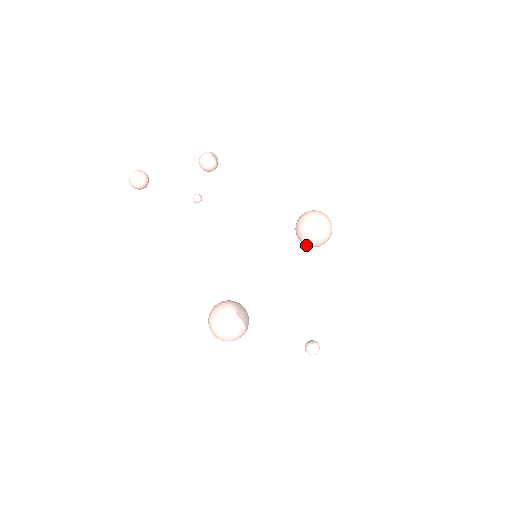
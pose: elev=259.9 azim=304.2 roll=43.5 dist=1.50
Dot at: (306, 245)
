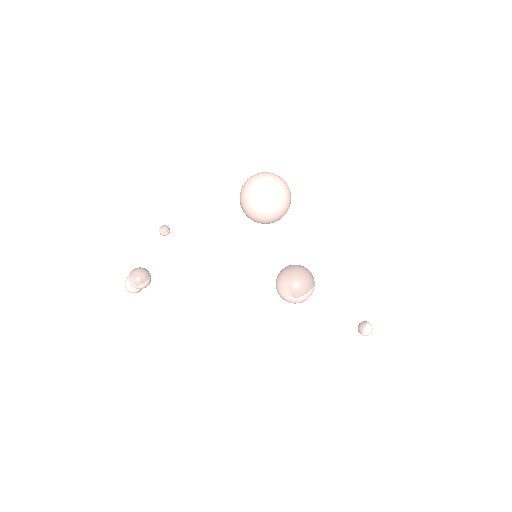
Dot at: occluded
